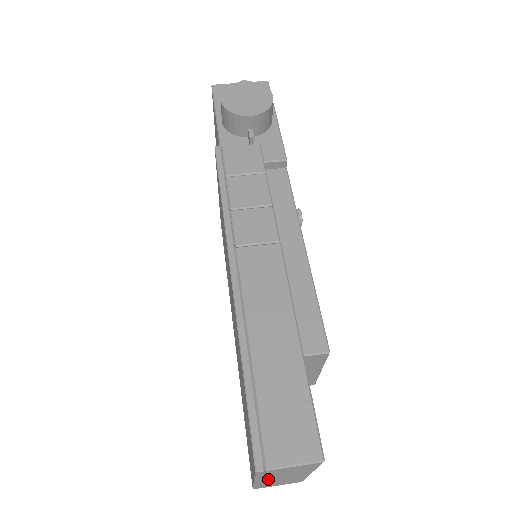
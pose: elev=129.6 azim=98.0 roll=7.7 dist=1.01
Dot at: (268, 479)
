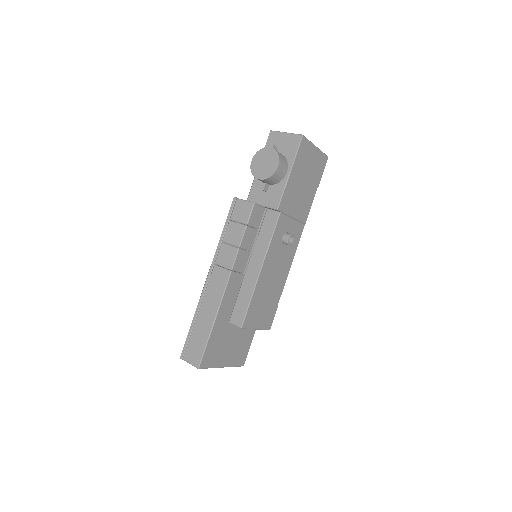
Dot at: occluded
